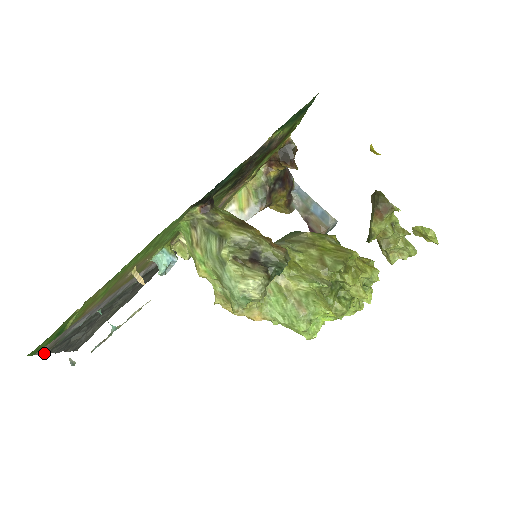
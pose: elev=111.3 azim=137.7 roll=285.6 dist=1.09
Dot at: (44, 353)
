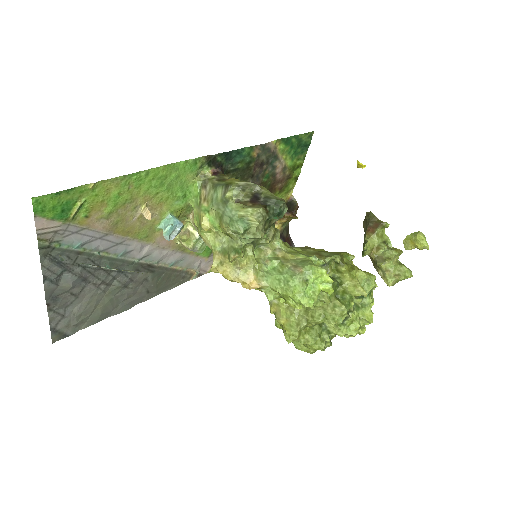
Dot at: (39, 240)
